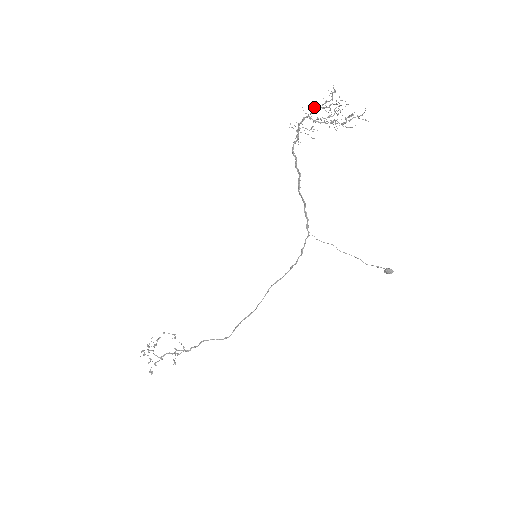
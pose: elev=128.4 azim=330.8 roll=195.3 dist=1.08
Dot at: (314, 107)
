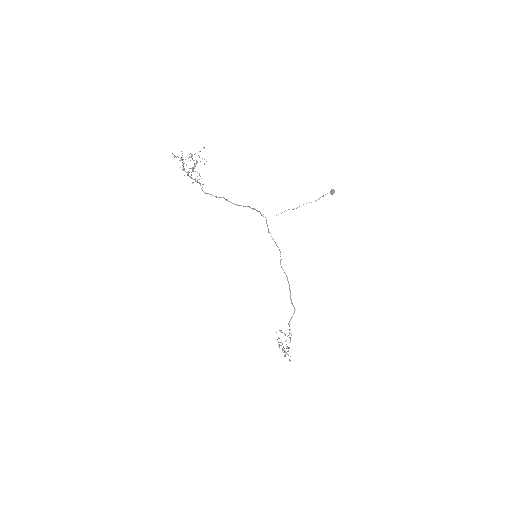
Dot at: (183, 167)
